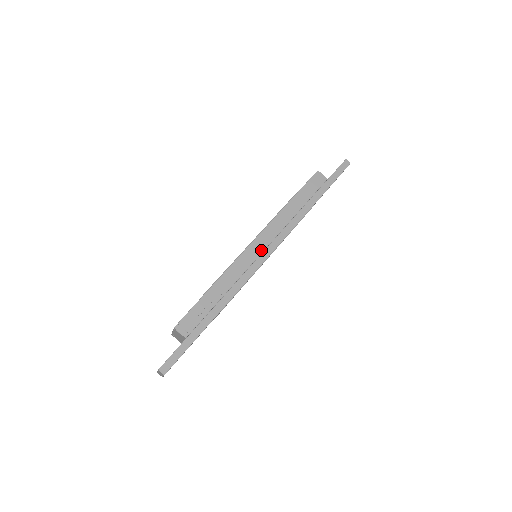
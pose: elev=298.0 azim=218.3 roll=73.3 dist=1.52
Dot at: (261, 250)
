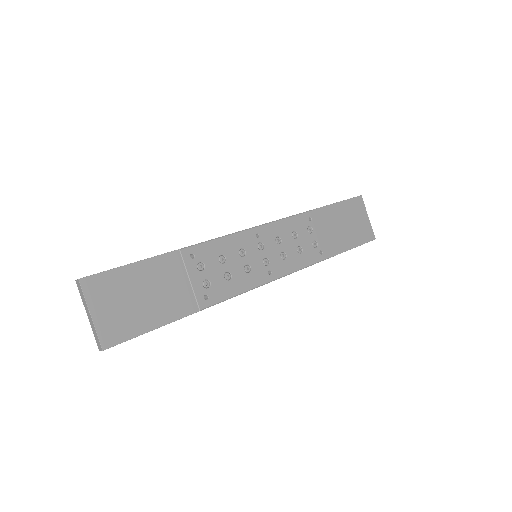
Dot at: occluded
